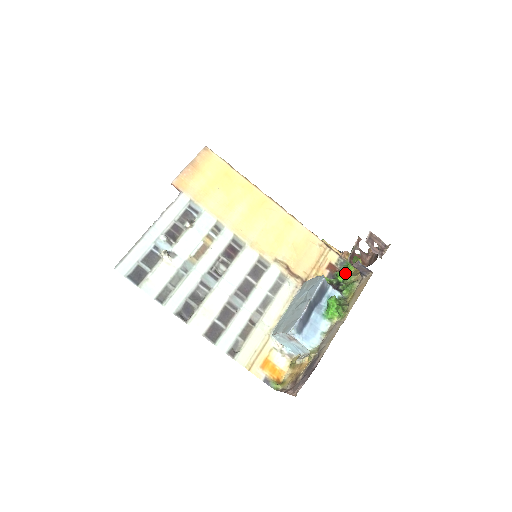
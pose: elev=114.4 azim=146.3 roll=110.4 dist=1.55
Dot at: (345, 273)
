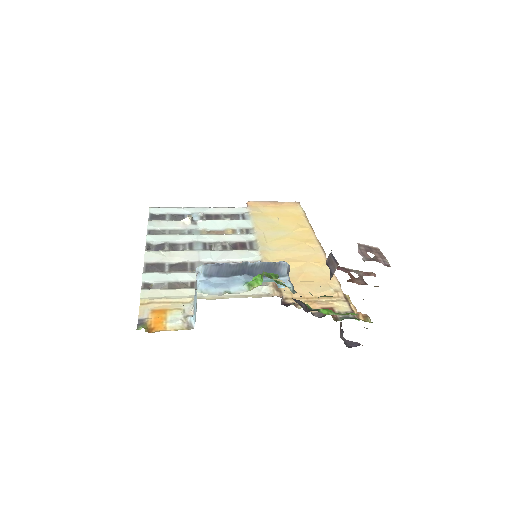
Dot at: occluded
